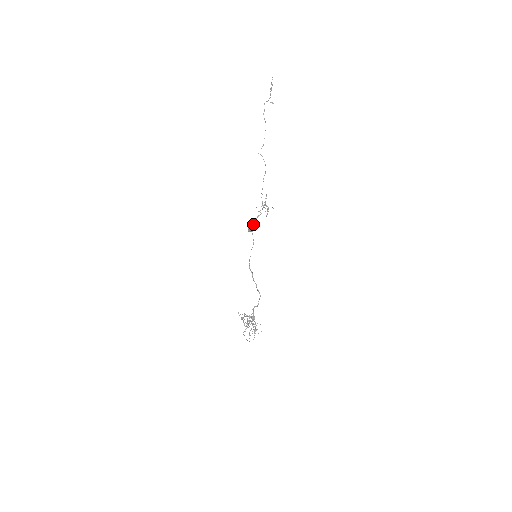
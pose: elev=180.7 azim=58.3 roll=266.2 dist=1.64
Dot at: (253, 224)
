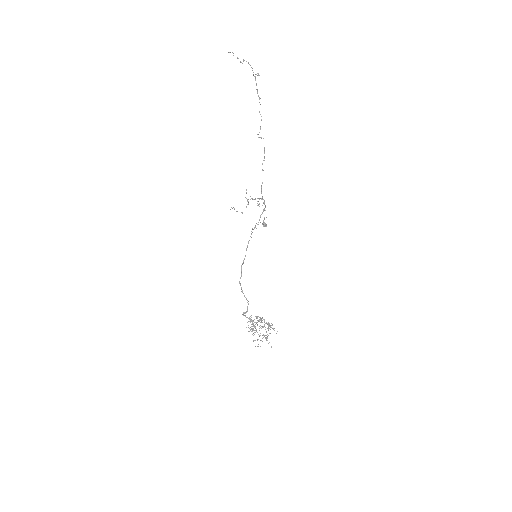
Dot at: (259, 219)
